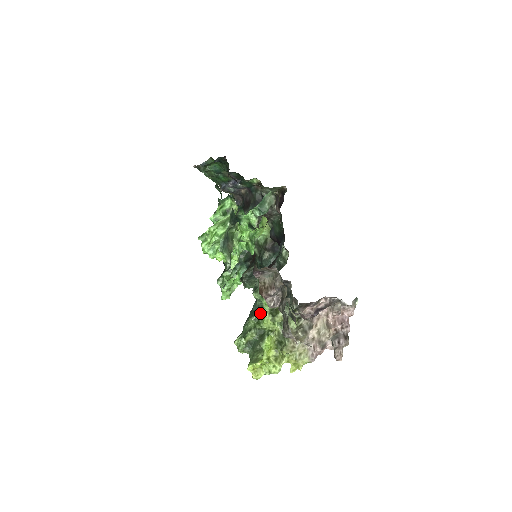
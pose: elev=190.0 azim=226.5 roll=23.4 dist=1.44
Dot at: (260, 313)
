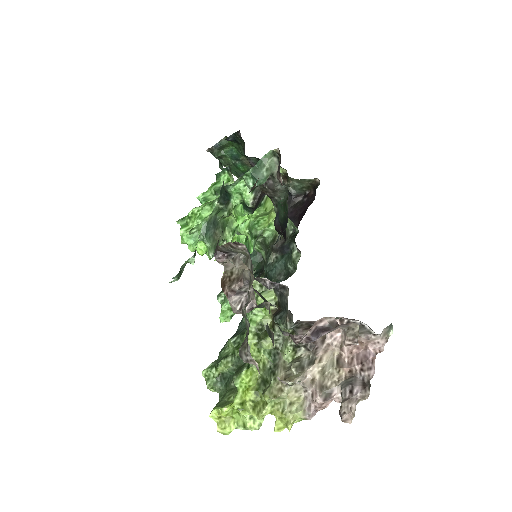
Dot at: (243, 333)
